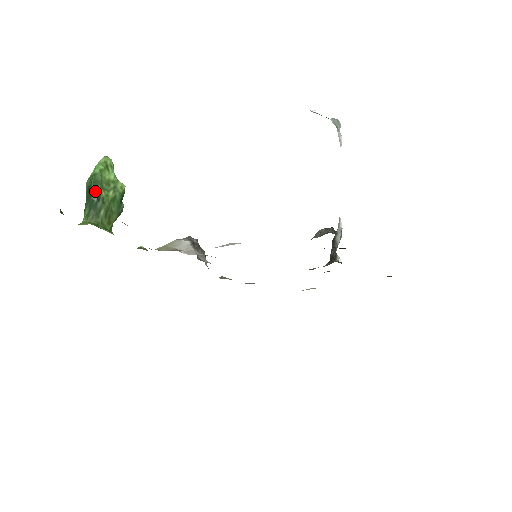
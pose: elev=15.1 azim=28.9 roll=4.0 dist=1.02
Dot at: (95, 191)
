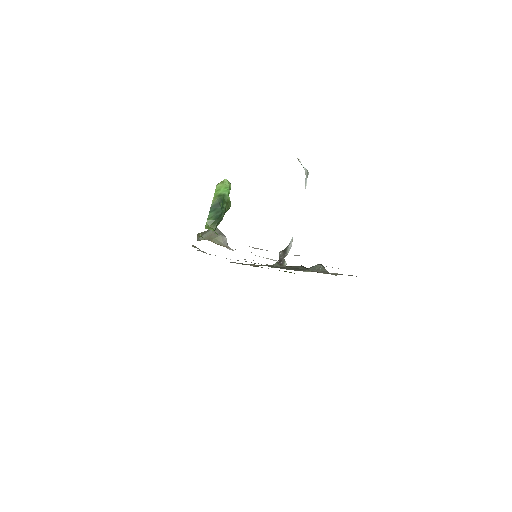
Dot at: (224, 208)
